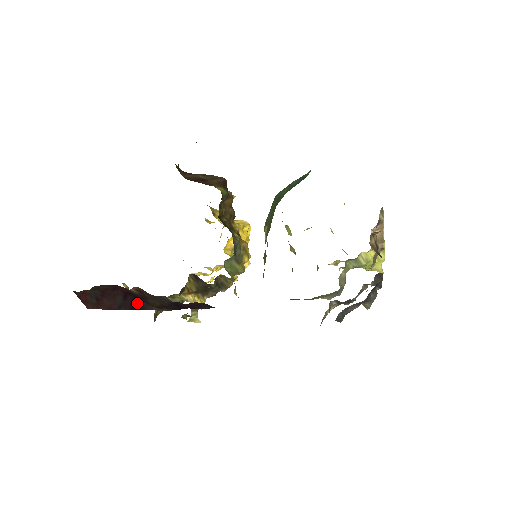
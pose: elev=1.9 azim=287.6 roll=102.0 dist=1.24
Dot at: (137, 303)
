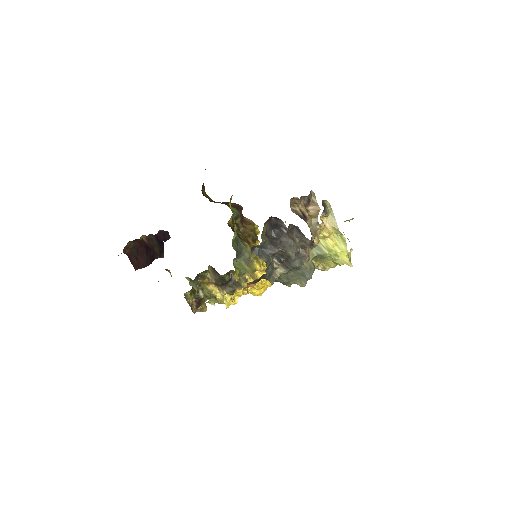
Dot at: (152, 256)
